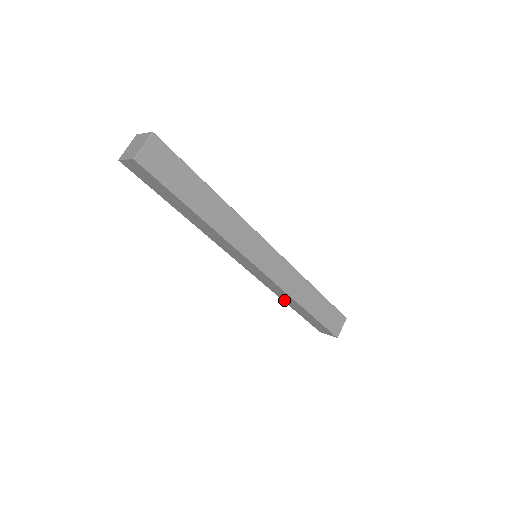
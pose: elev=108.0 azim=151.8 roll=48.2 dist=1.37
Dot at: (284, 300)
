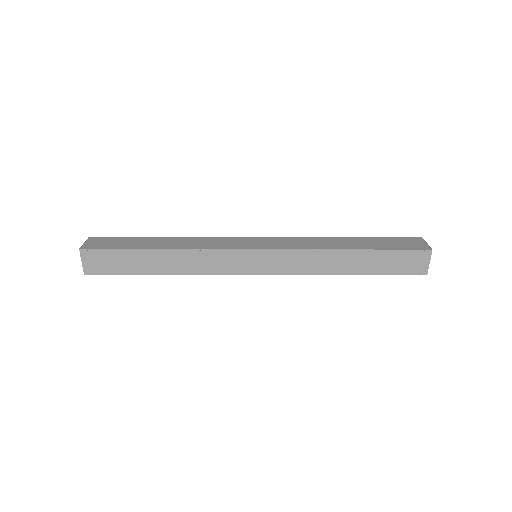
Dot at: (336, 272)
